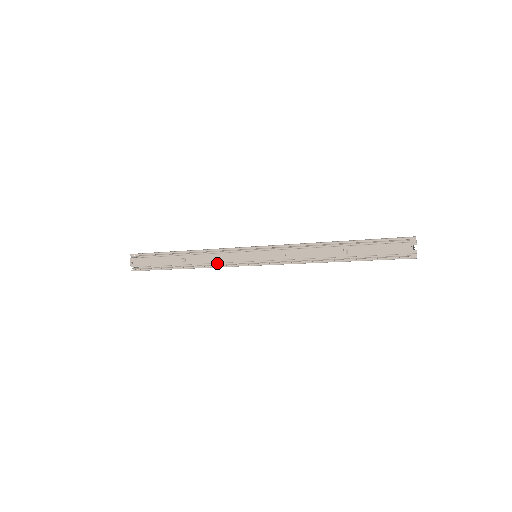
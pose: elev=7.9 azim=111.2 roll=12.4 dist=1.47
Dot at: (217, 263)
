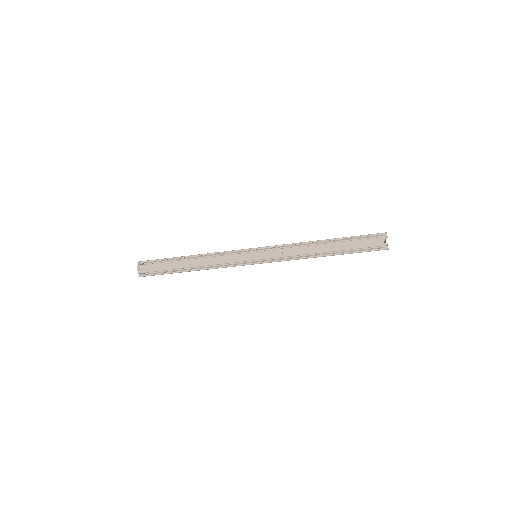
Dot at: (221, 264)
